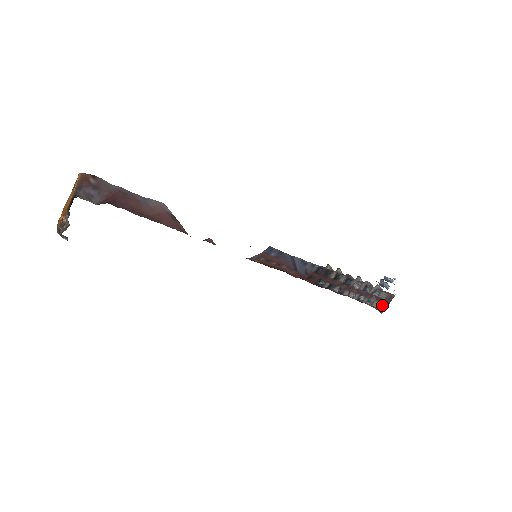
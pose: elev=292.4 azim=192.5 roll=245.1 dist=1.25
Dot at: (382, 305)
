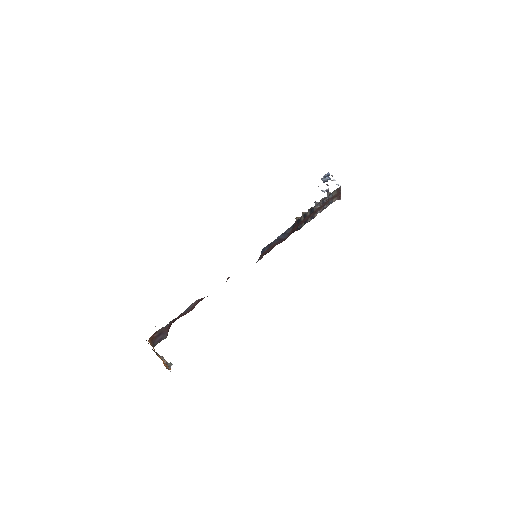
Dot at: (338, 197)
